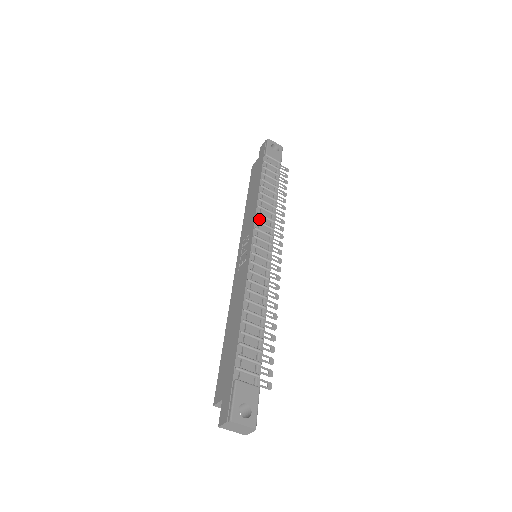
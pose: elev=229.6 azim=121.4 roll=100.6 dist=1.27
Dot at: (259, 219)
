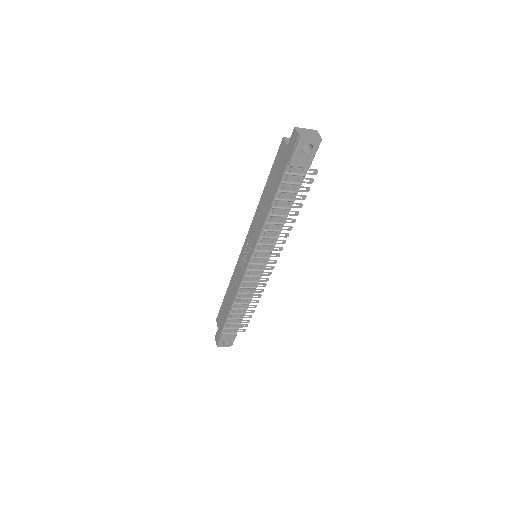
Dot at: (261, 242)
